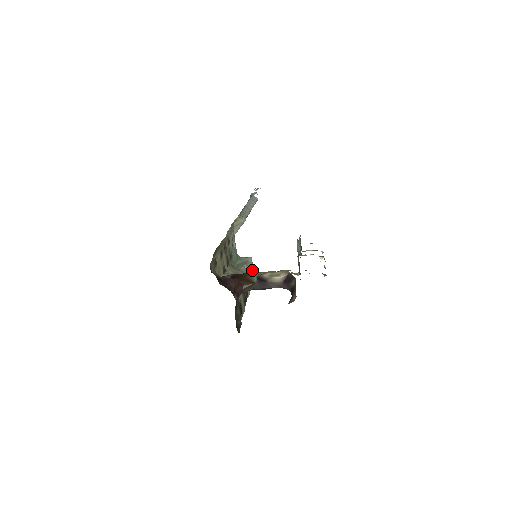
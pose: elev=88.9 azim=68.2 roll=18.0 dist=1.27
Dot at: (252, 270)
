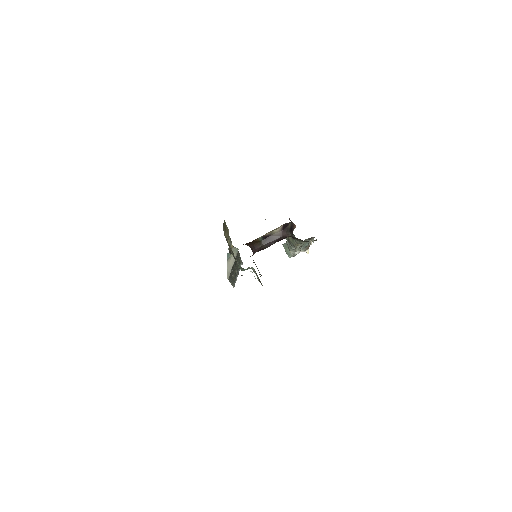
Dot at: occluded
